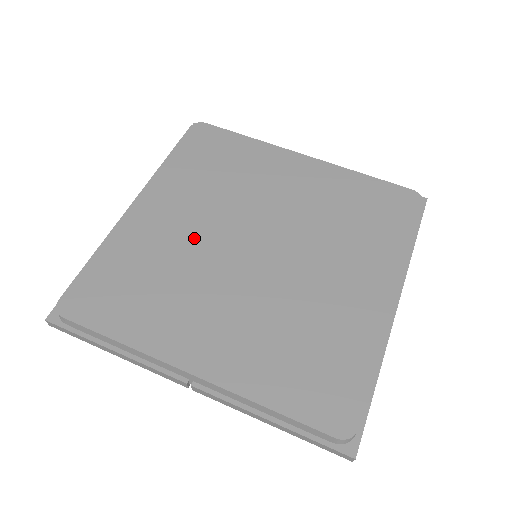
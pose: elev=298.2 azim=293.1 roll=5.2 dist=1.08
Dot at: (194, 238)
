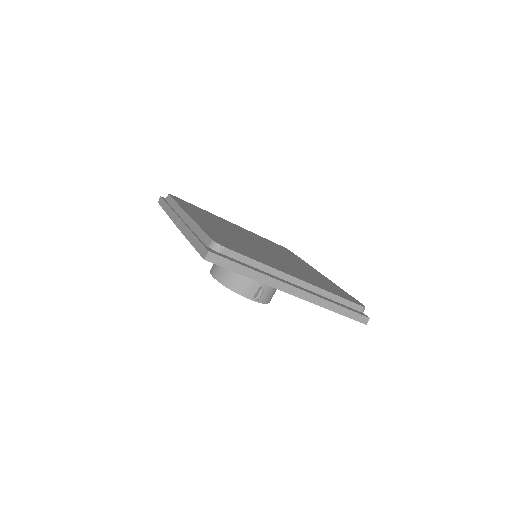
Dot at: (240, 232)
